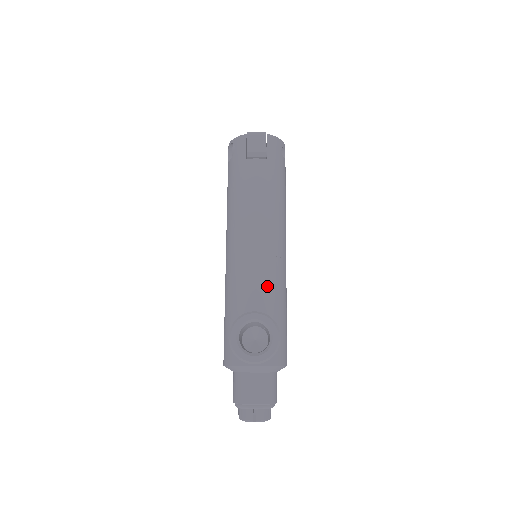
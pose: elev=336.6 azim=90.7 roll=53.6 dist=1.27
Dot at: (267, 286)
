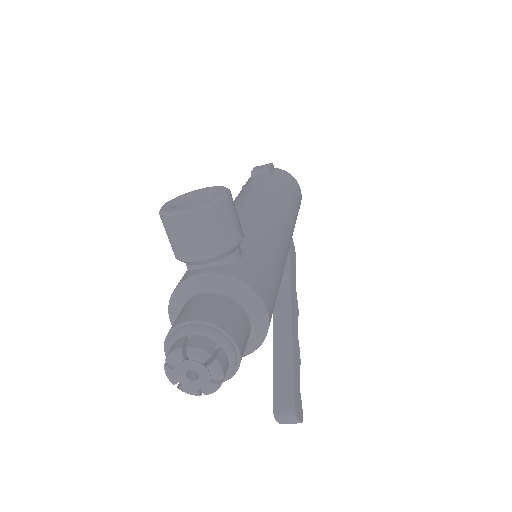
Dot at: (246, 225)
